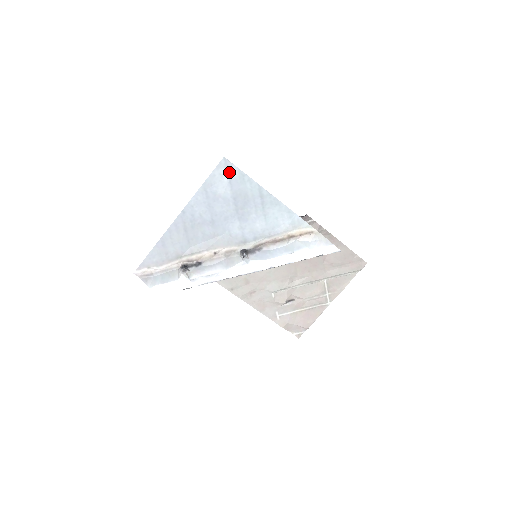
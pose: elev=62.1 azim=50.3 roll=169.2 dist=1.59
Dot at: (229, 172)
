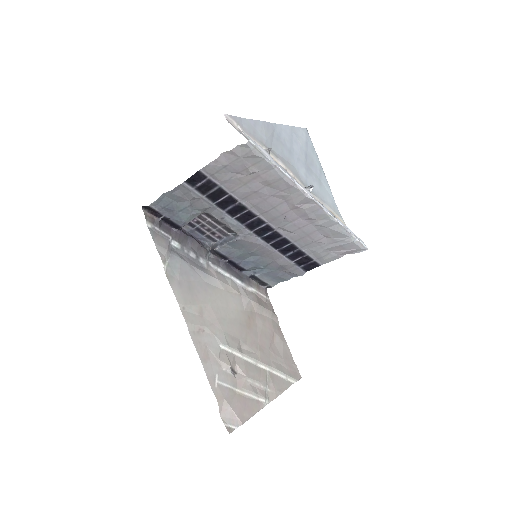
Dot at: (307, 138)
